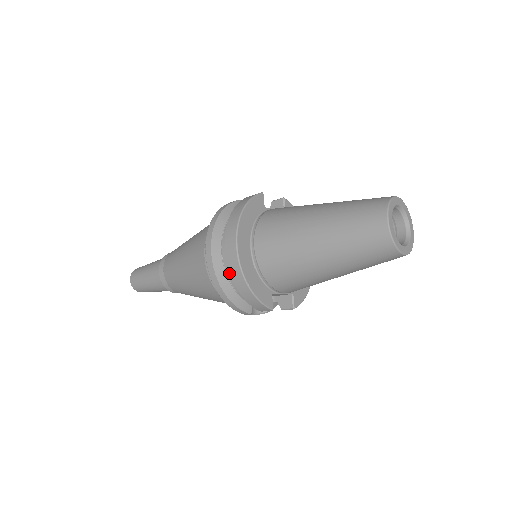
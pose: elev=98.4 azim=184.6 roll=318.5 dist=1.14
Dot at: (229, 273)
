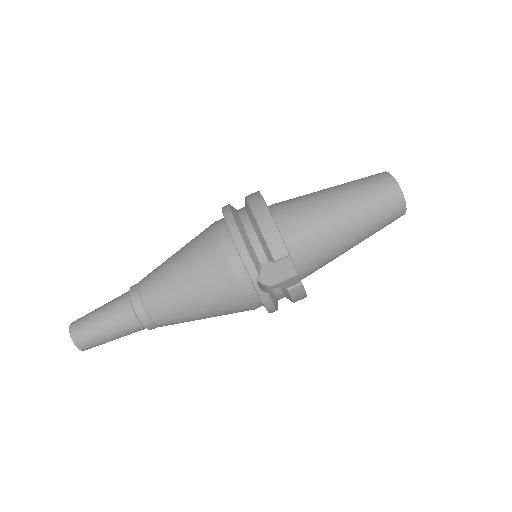
Dot at: (246, 223)
